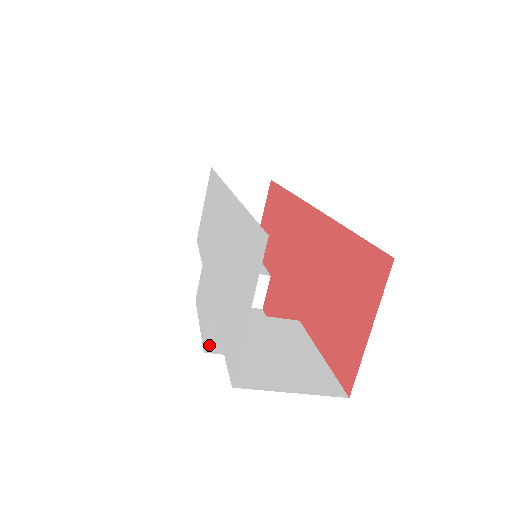
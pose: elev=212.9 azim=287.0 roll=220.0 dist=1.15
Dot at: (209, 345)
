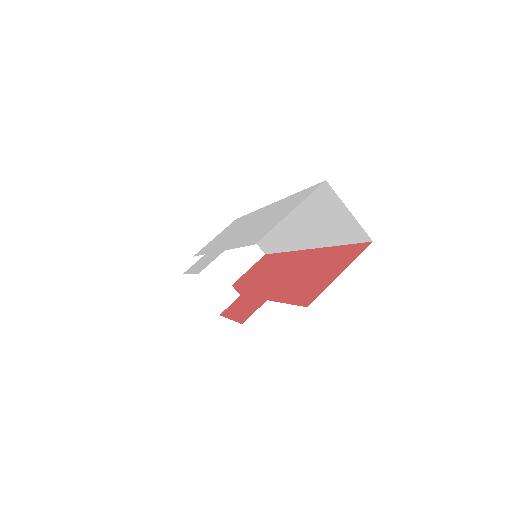
Dot at: occluded
